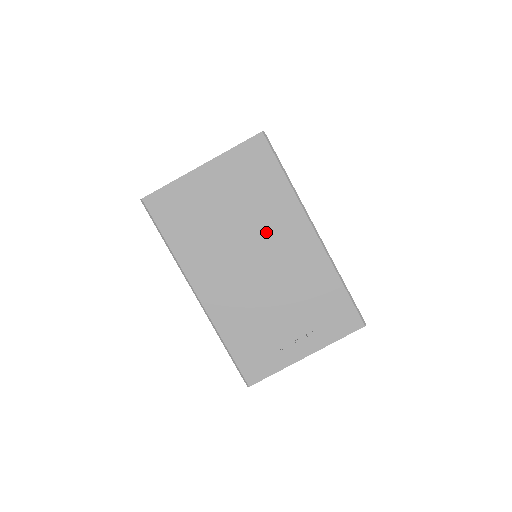
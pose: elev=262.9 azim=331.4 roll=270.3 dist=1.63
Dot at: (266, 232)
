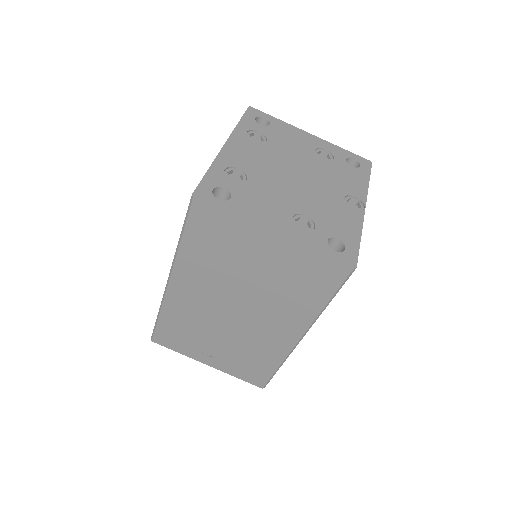
Dot at: (266, 308)
